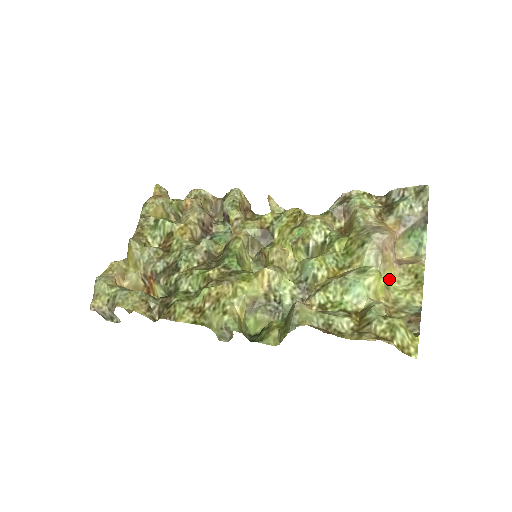
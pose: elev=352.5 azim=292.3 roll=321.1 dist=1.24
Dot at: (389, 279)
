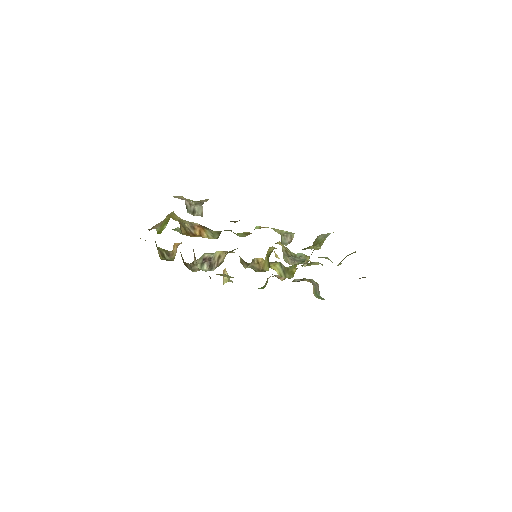
Dot at: occluded
